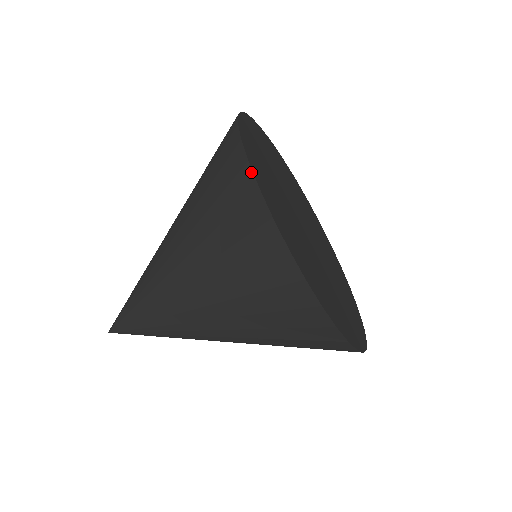
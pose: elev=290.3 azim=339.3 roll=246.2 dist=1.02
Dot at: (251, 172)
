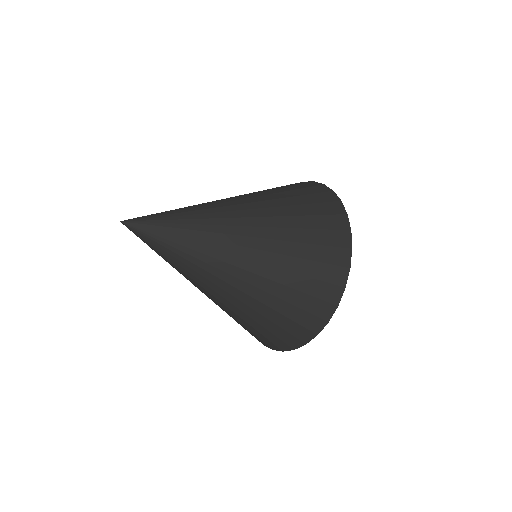
Dot at: occluded
